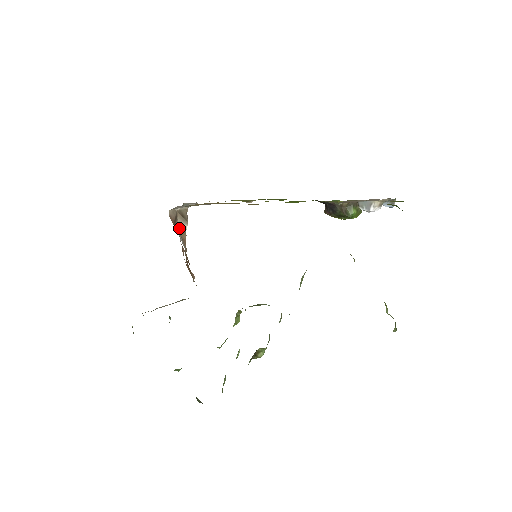
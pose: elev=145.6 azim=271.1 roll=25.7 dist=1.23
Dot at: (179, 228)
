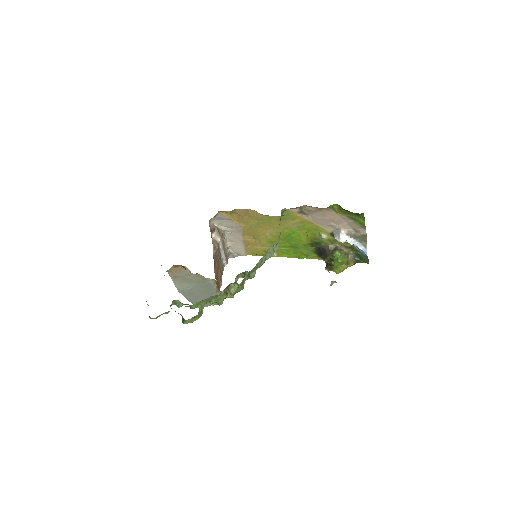
Dot at: (214, 238)
